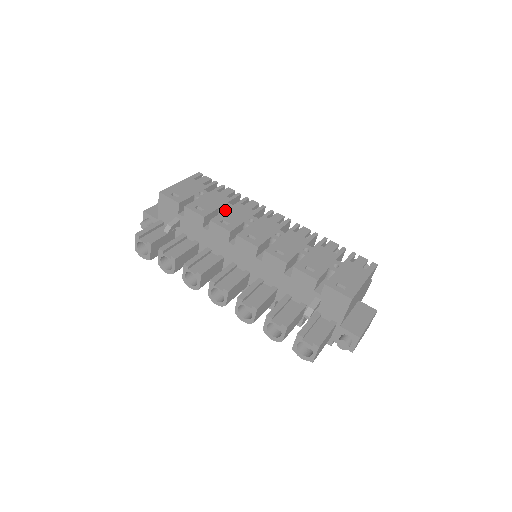
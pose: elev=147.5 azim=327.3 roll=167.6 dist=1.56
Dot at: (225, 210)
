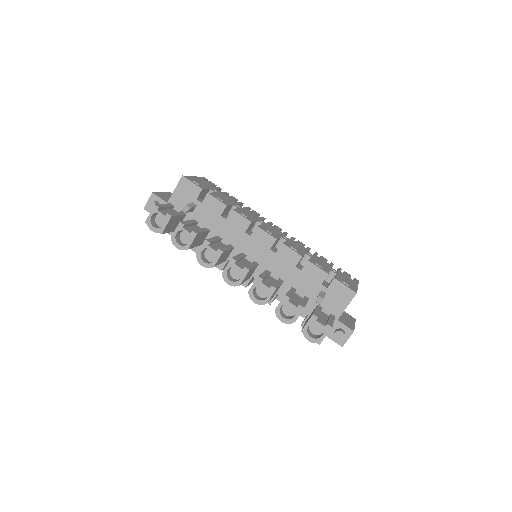
Dot at: (239, 208)
